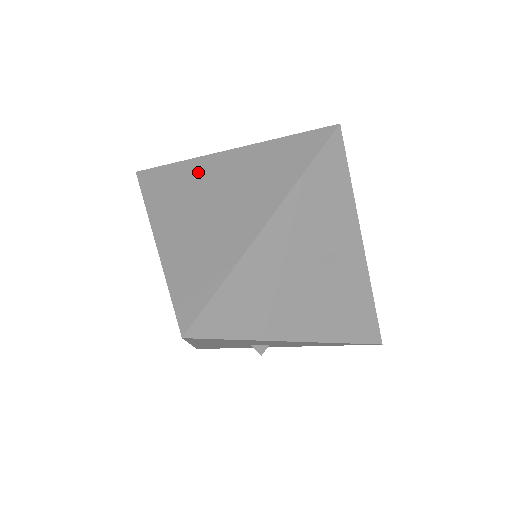
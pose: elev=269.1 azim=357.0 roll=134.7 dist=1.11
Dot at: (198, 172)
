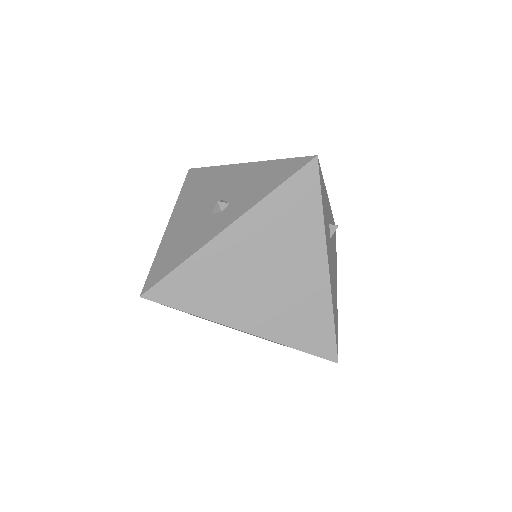
Dot at: (220, 261)
